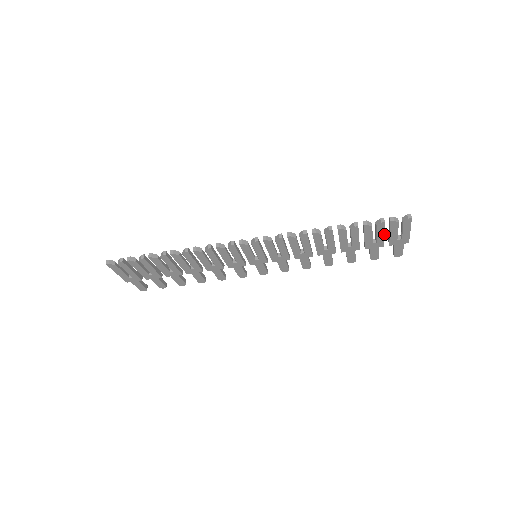
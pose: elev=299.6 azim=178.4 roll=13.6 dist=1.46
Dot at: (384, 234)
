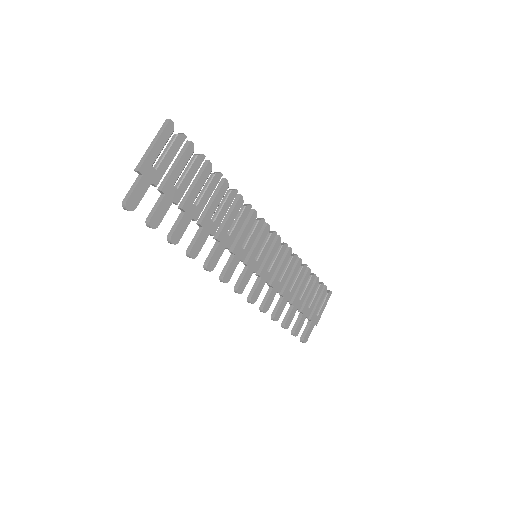
Dot at: (317, 300)
